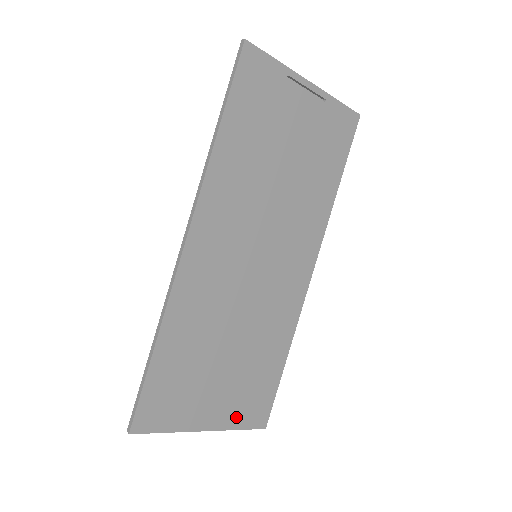
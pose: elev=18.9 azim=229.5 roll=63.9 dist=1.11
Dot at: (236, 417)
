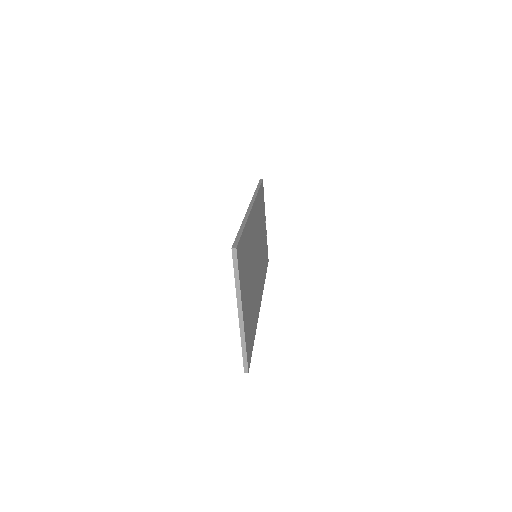
Dot at: (246, 334)
